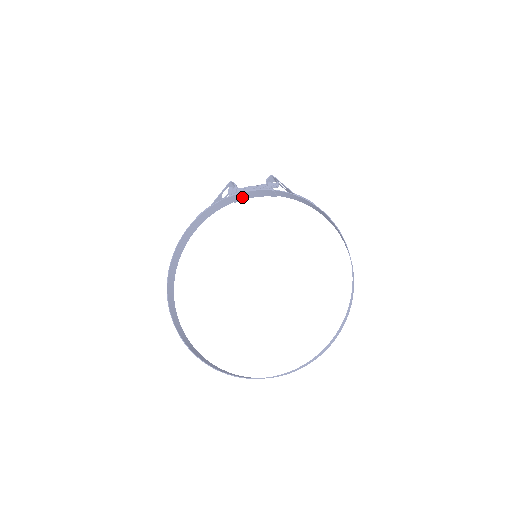
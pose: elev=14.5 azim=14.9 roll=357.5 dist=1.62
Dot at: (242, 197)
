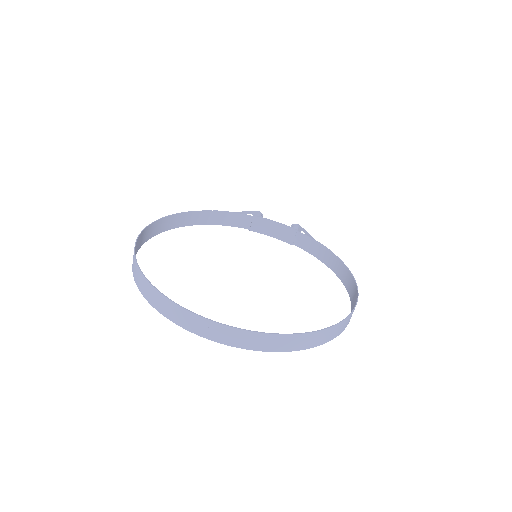
Dot at: (261, 227)
